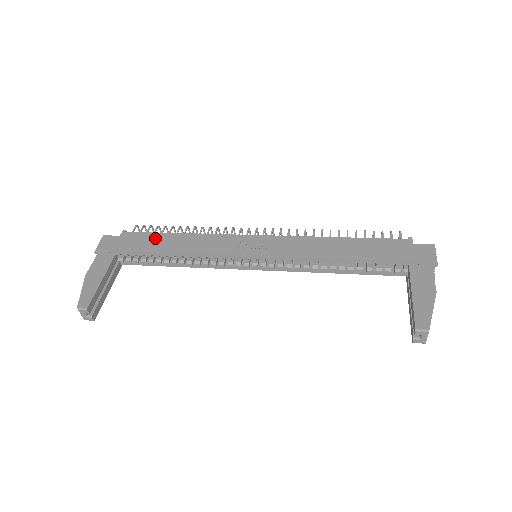
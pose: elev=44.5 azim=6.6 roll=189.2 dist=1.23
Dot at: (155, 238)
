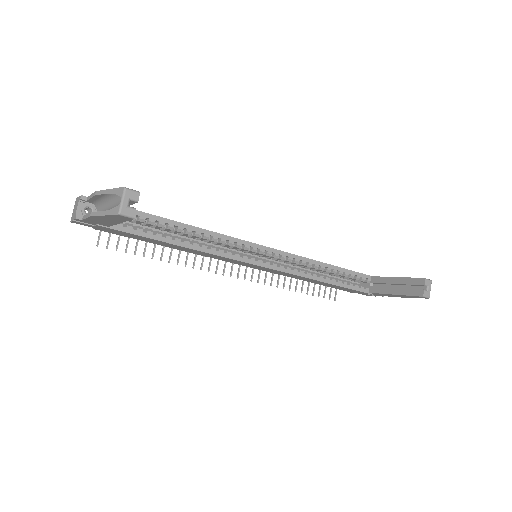
Dot at: occluded
